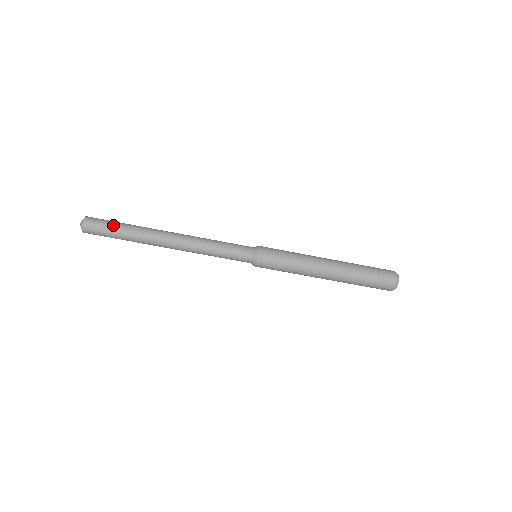
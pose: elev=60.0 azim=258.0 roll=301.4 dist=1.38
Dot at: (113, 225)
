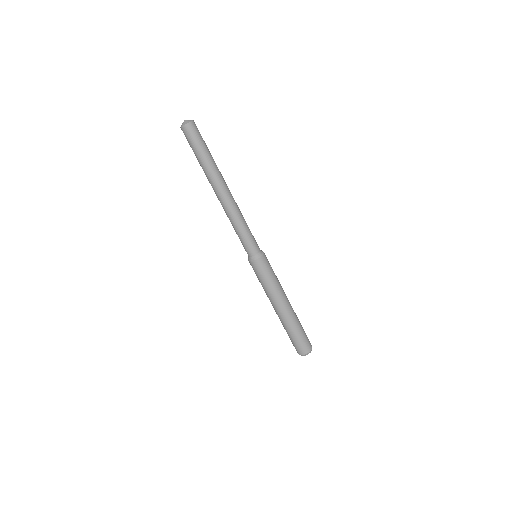
Dot at: (201, 147)
